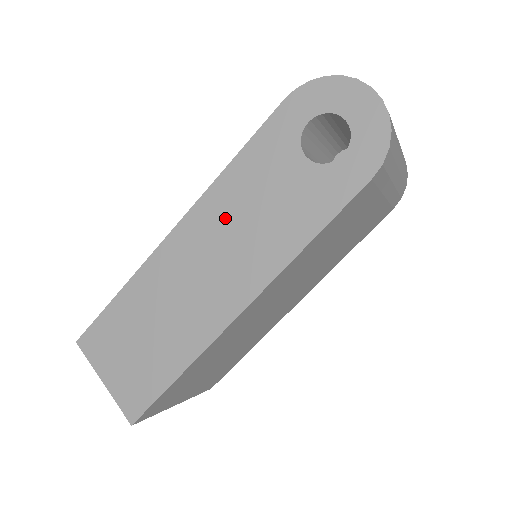
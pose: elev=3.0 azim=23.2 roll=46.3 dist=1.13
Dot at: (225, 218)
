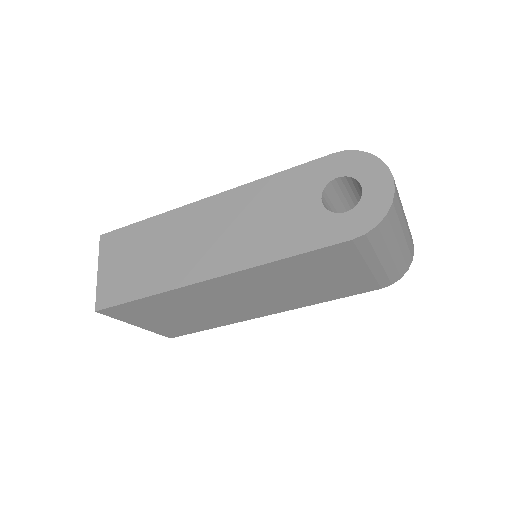
Dot at: (244, 210)
